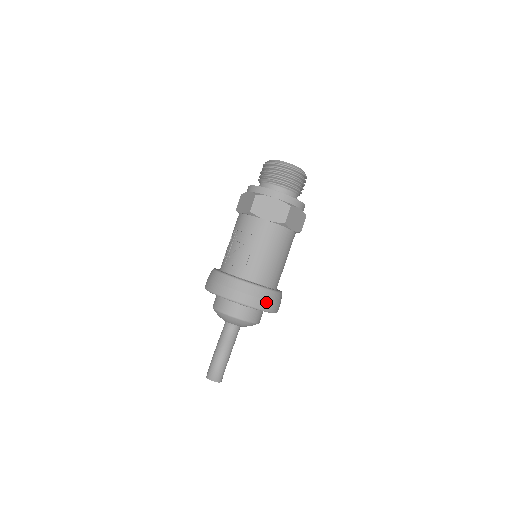
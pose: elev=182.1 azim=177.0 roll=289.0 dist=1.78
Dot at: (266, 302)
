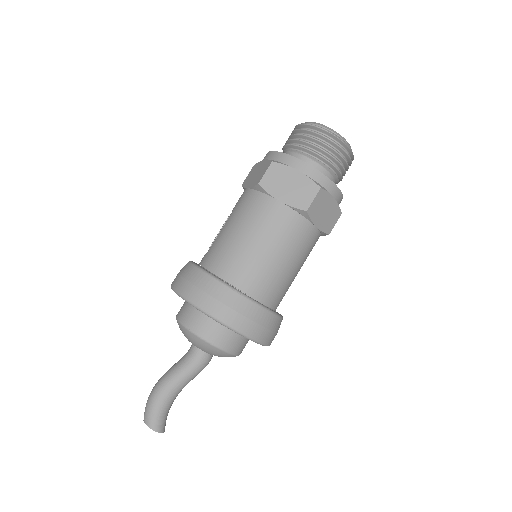
Dot at: (198, 291)
